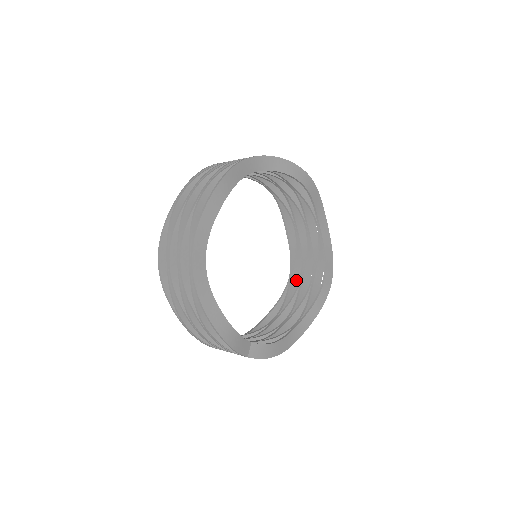
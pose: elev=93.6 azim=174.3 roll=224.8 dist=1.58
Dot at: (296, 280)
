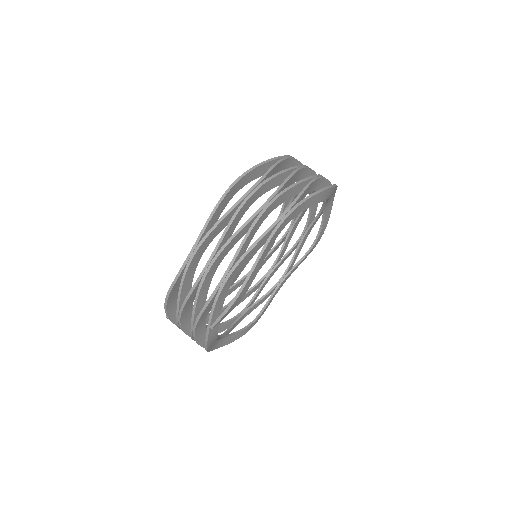
Dot at: occluded
